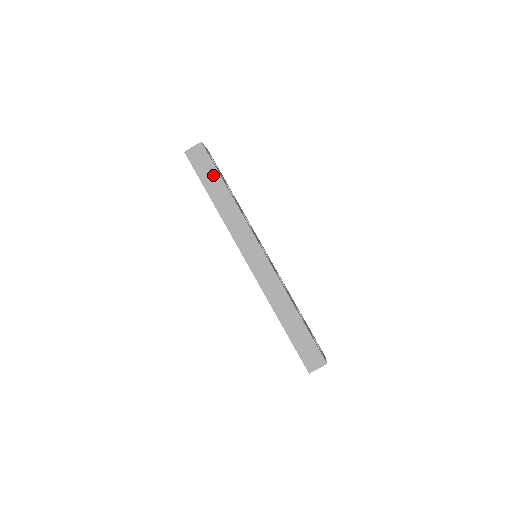
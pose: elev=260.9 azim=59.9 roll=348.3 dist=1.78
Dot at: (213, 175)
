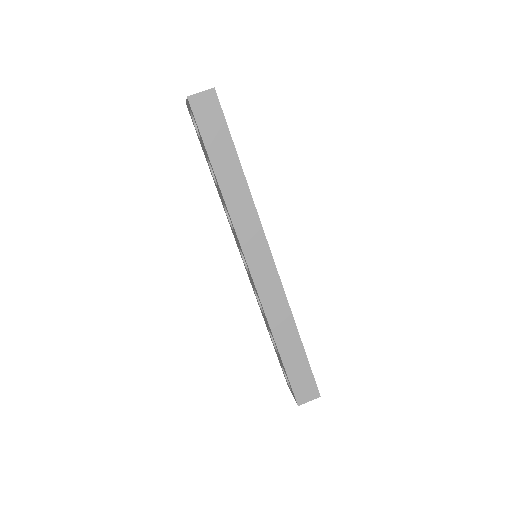
Dot at: (224, 141)
